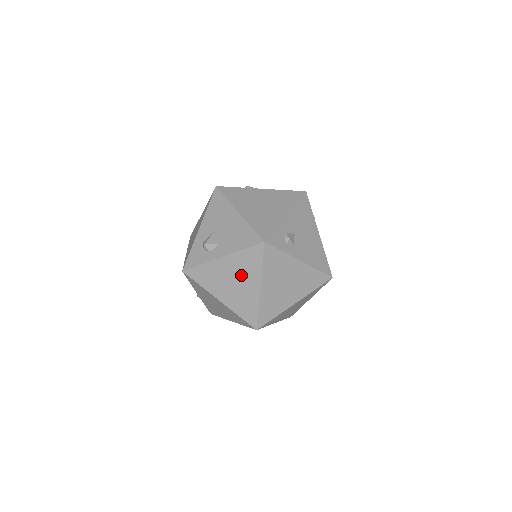
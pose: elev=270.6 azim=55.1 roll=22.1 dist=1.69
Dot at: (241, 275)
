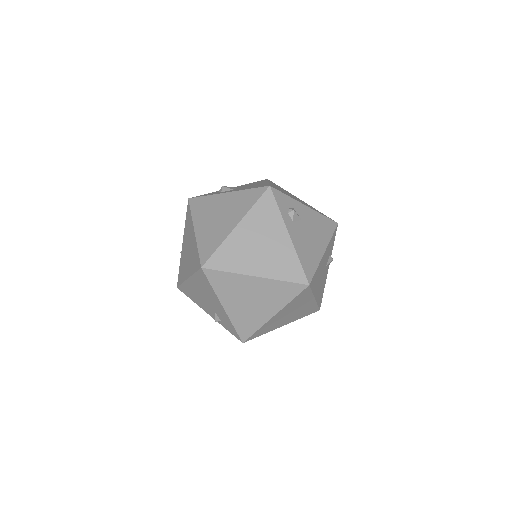
Dot at: (230, 211)
